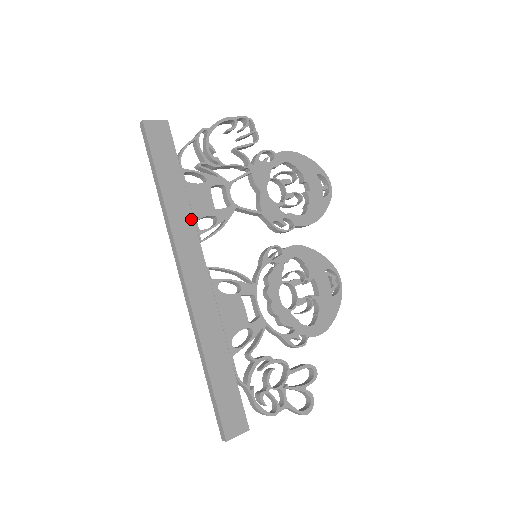
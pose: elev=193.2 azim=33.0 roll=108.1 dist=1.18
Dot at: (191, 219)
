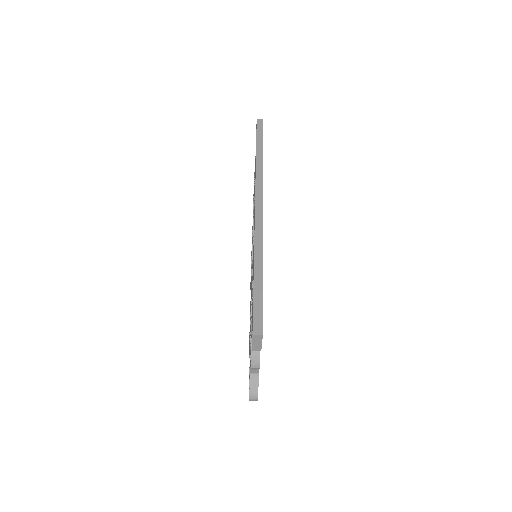
Dot at: occluded
